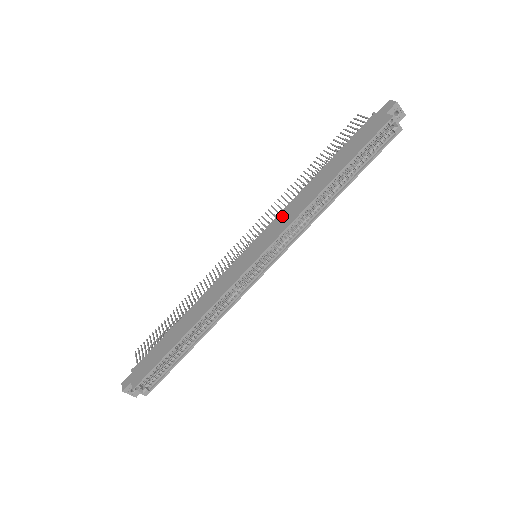
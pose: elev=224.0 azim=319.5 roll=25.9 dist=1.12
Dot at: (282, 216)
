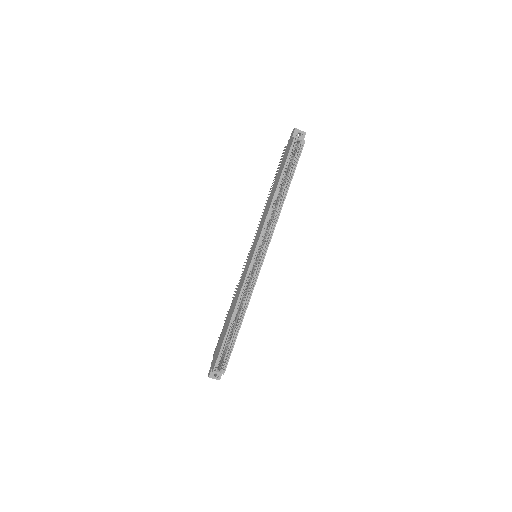
Dot at: (260, 224)
